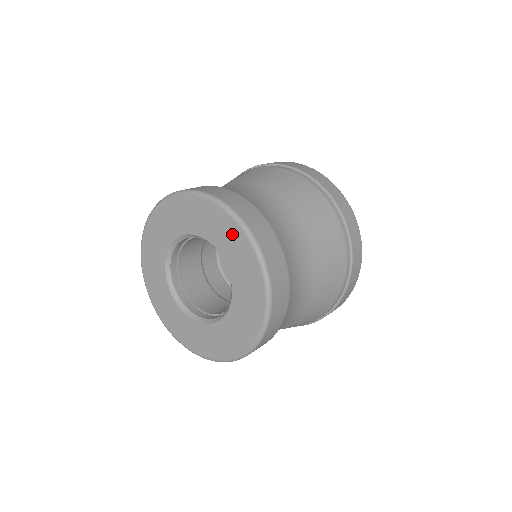
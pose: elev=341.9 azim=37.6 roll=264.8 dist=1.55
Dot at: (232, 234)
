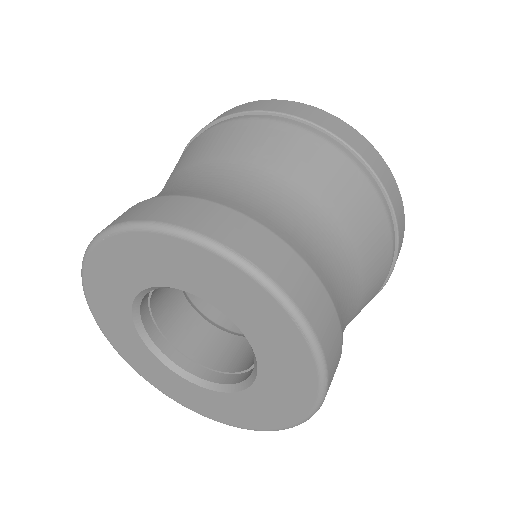
Dot at: (299, 379)
